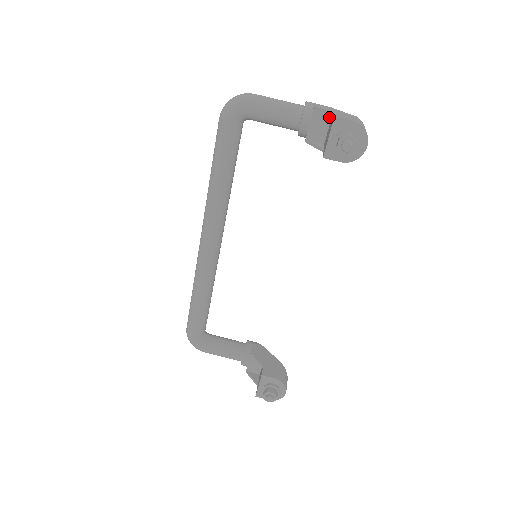
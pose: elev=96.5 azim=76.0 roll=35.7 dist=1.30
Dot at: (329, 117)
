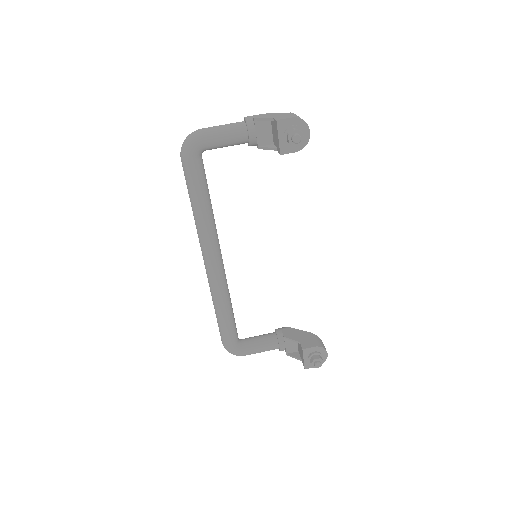
Dot at: (269, 122)
